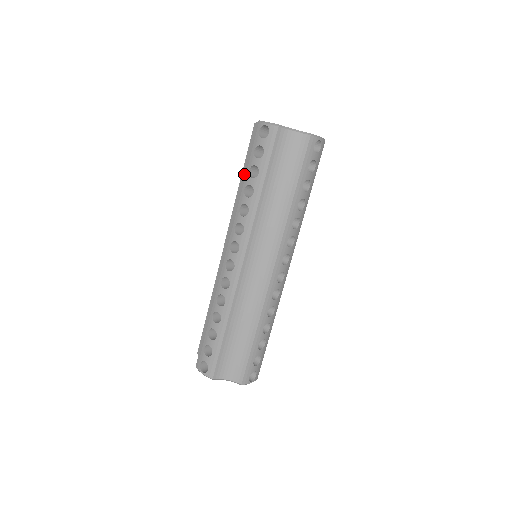
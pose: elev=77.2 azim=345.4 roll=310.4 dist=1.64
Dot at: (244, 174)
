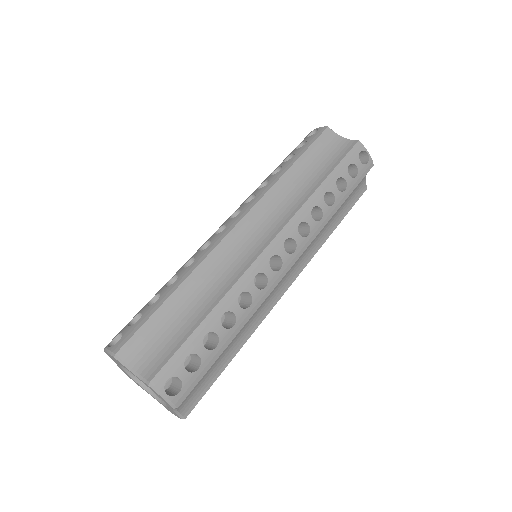
Dot at: occluded
